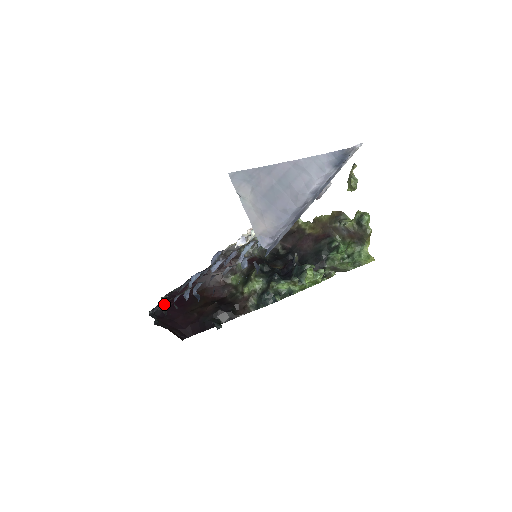
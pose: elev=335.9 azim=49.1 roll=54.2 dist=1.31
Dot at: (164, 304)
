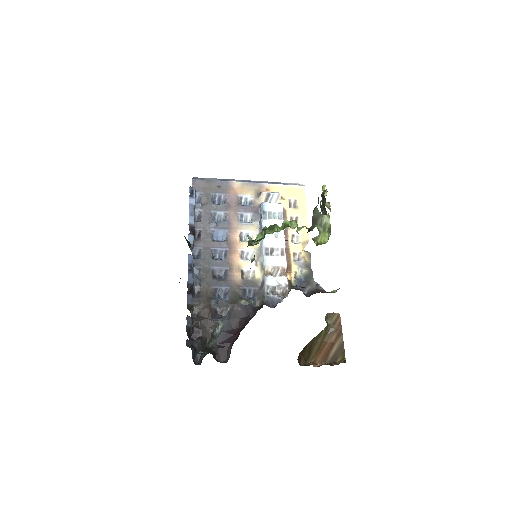
Dot at: (194, 319)
